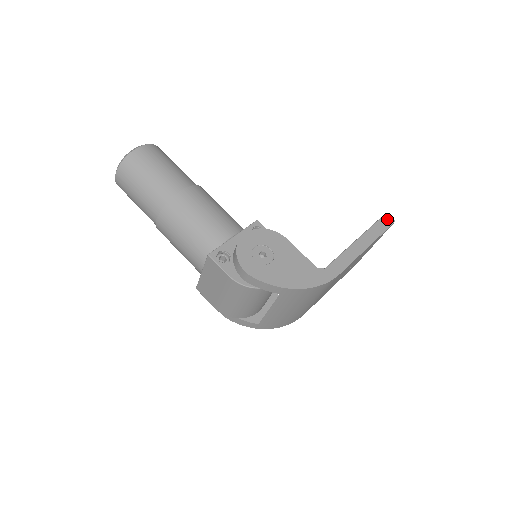
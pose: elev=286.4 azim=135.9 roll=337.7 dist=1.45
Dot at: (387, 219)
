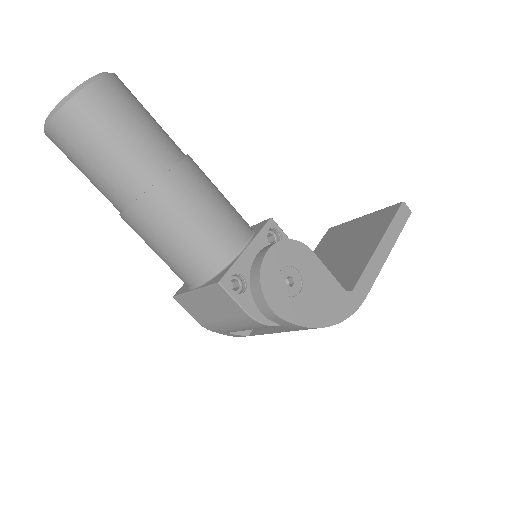
Dot at: (405, 210)
